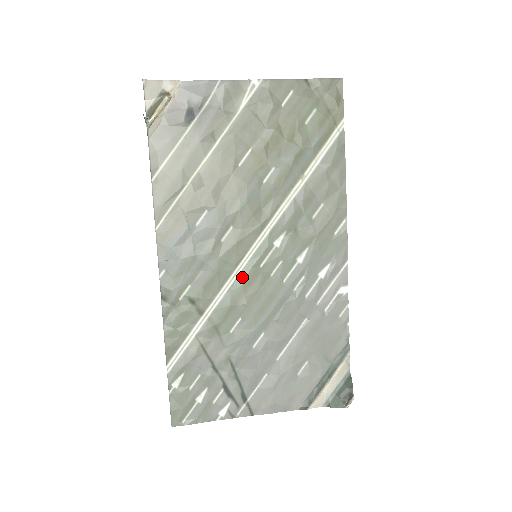
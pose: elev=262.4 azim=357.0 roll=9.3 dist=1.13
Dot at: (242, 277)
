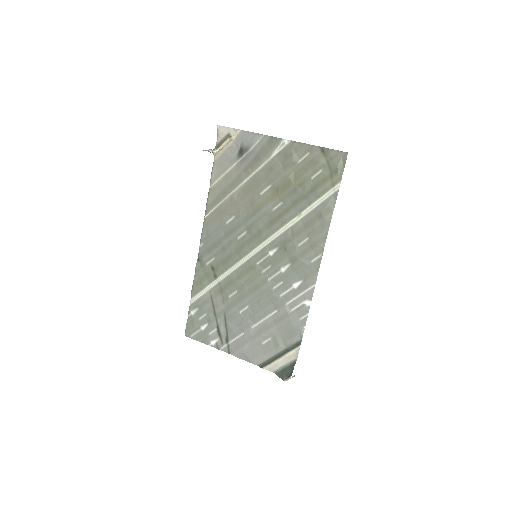
Dot at: (244, 266)
